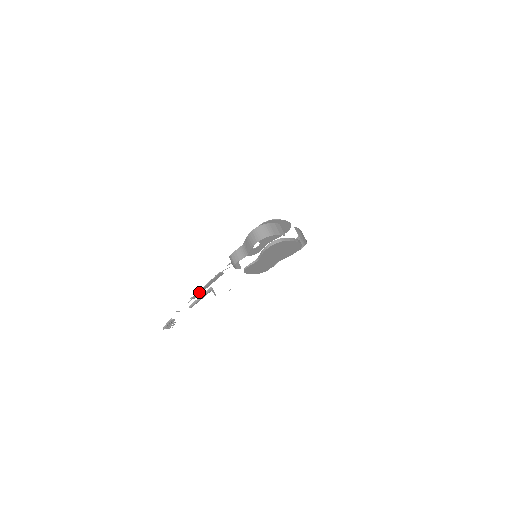
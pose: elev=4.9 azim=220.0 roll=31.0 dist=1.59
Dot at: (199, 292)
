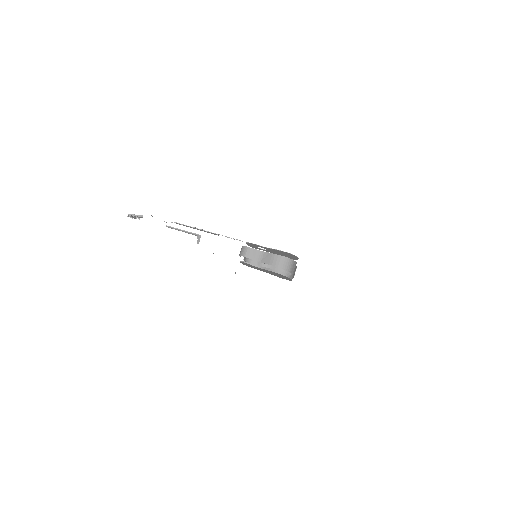
Dot at: (186, 225)
